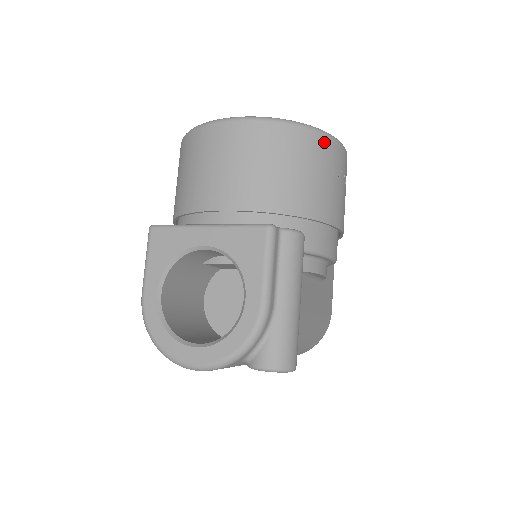
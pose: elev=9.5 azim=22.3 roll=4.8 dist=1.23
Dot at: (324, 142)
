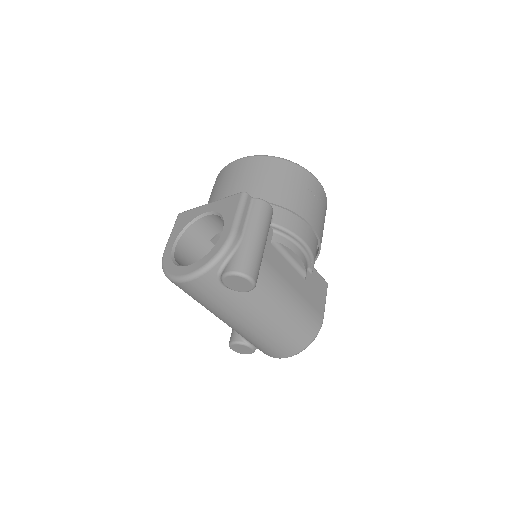
Dot at: (298, 169)
